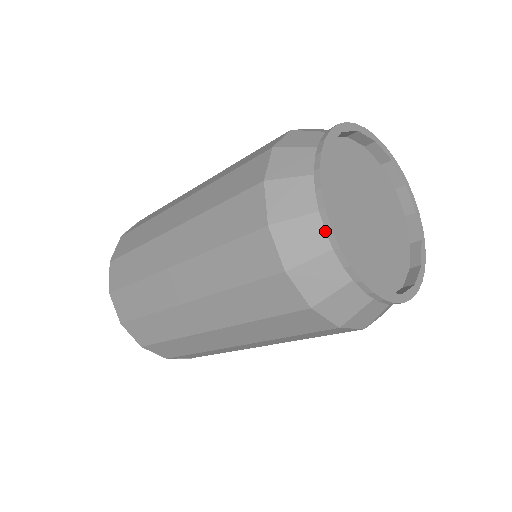
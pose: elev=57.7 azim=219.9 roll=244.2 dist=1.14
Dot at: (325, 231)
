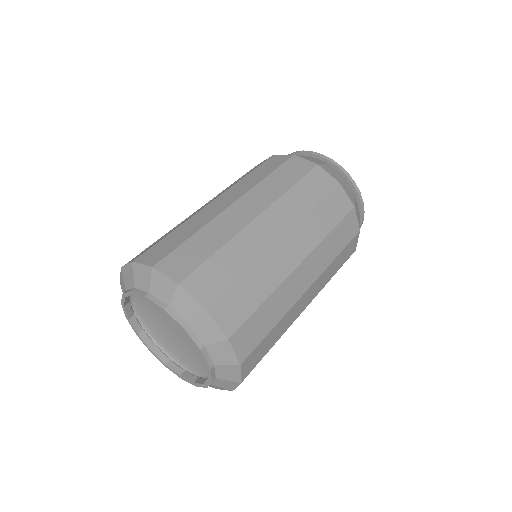
Dot at: (301, 152)
